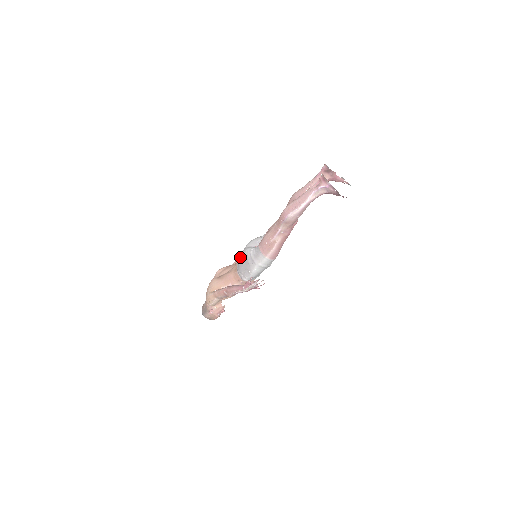
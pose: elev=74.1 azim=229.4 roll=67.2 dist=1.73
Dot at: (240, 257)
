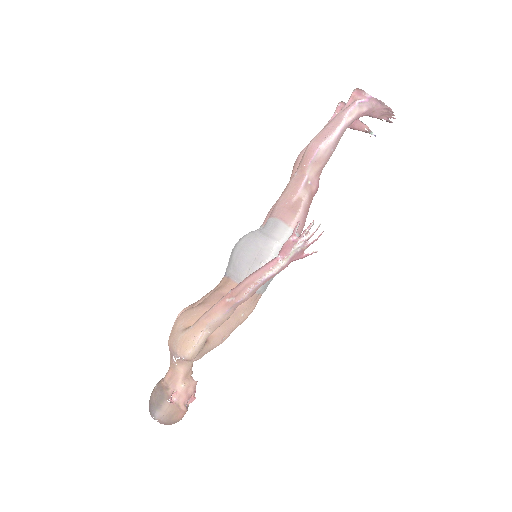
Dot at: (236, 250)
